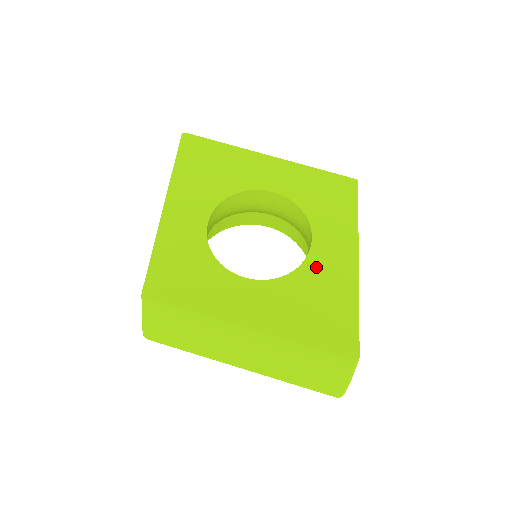
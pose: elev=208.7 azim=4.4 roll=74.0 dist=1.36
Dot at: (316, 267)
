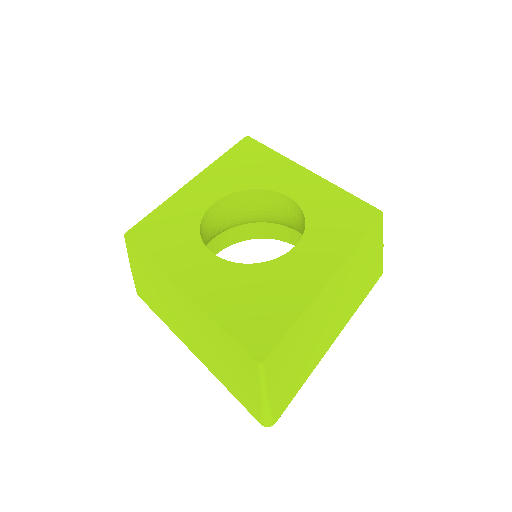
Dot at: (282, 268)
